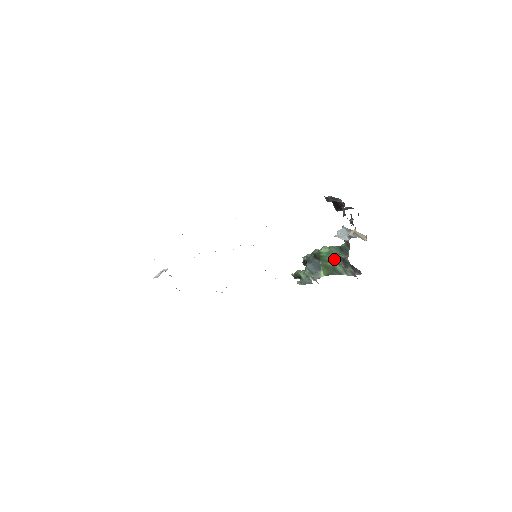
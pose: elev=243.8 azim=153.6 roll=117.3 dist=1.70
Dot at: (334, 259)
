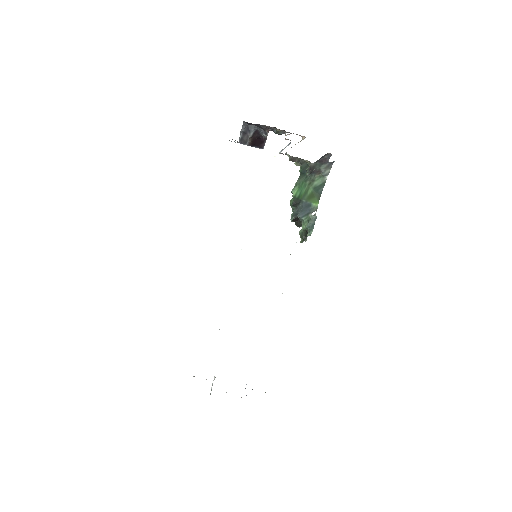
Dot at: (307, 184)
